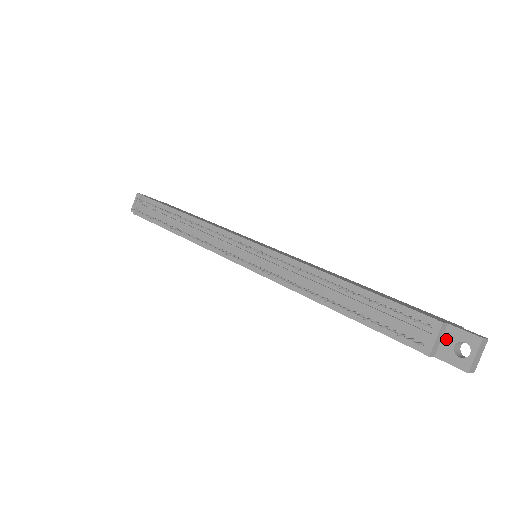
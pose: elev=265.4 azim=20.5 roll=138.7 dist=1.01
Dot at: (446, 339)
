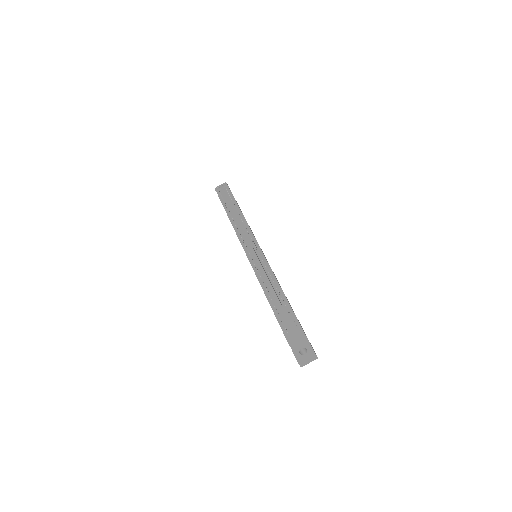
Dot at: (301, 343)
